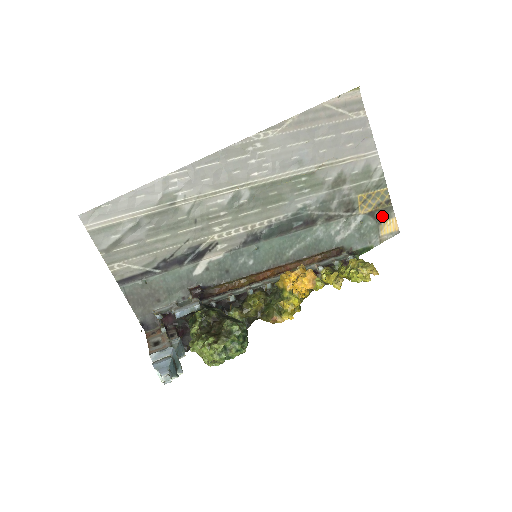
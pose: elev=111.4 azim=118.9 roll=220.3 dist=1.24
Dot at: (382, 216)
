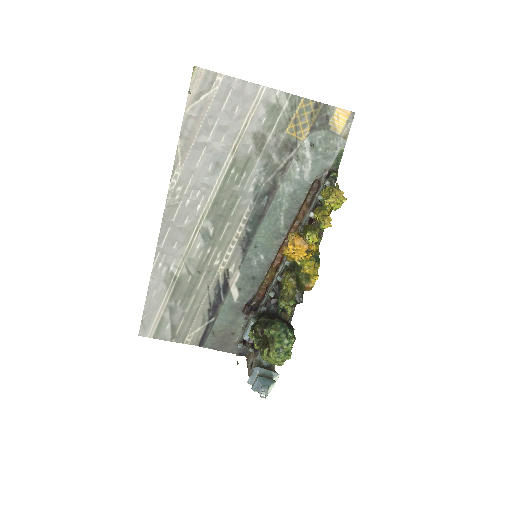
Dot at: (324, 120)
